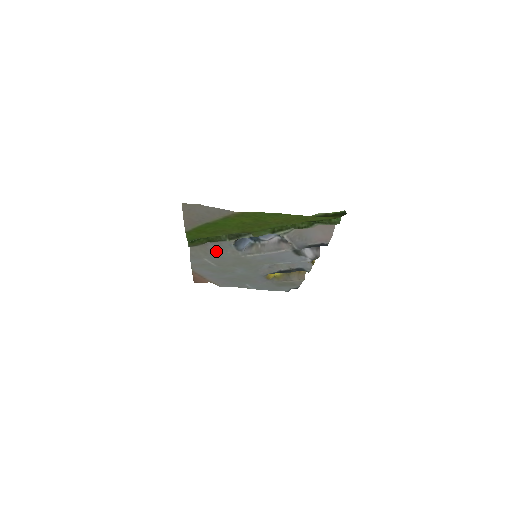
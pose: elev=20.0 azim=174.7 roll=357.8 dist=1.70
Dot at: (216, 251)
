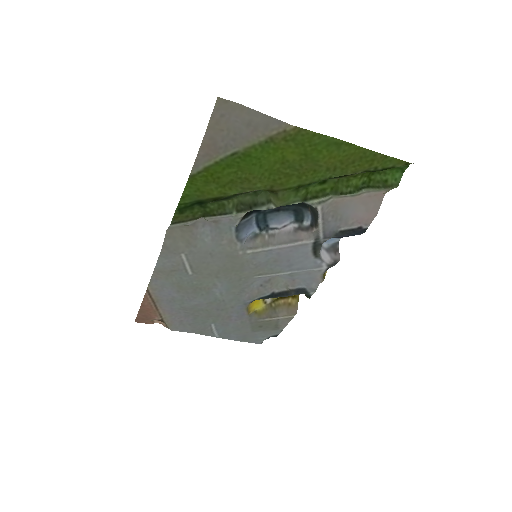
Dot at: (206, 239)
